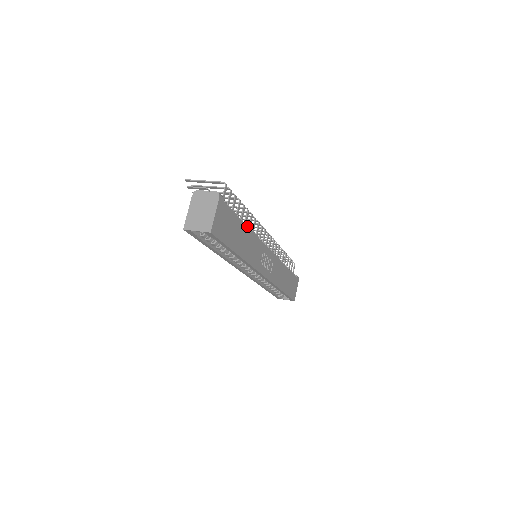
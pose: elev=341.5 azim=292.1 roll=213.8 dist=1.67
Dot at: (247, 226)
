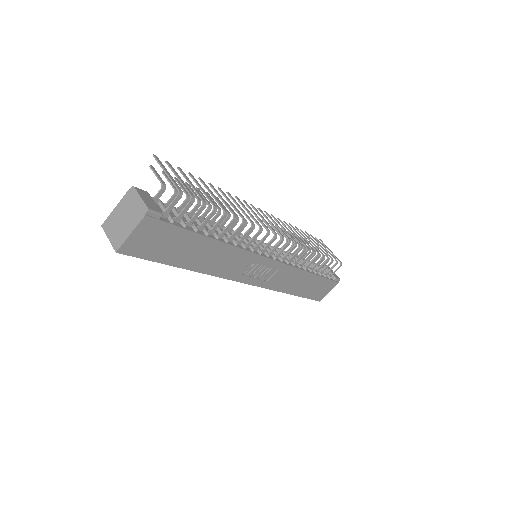
Dot at: (218, 240)
